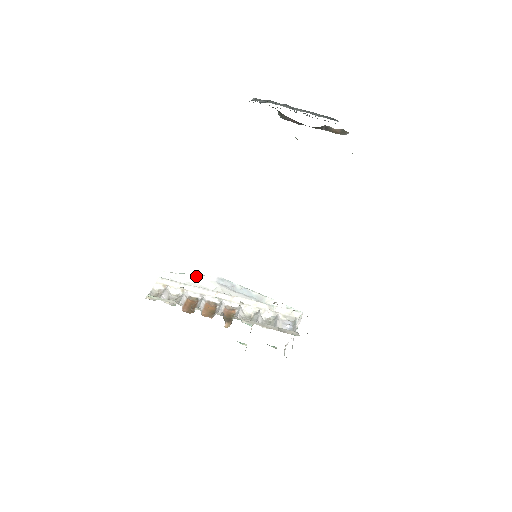
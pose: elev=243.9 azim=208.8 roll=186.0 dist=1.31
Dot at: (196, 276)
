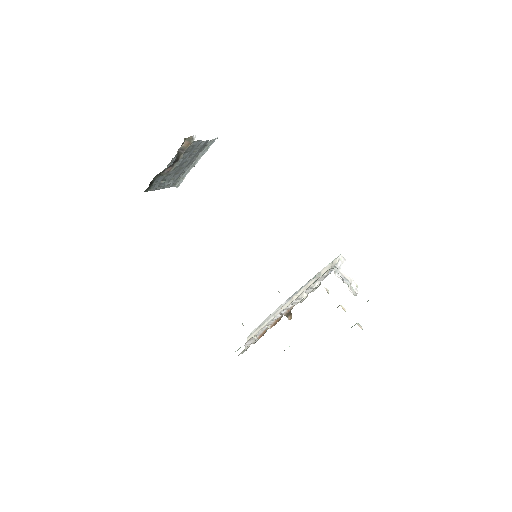
Dot at: (271, 314)
